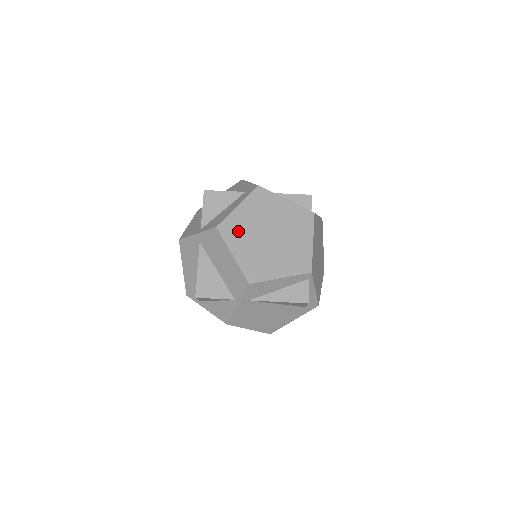
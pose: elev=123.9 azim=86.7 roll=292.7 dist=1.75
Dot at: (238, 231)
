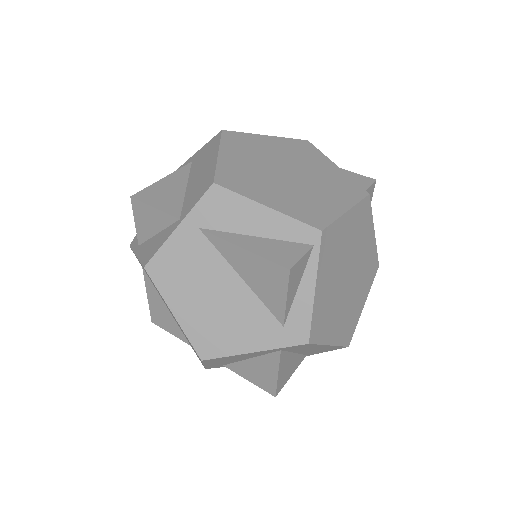
Dot at: (247, 146)
